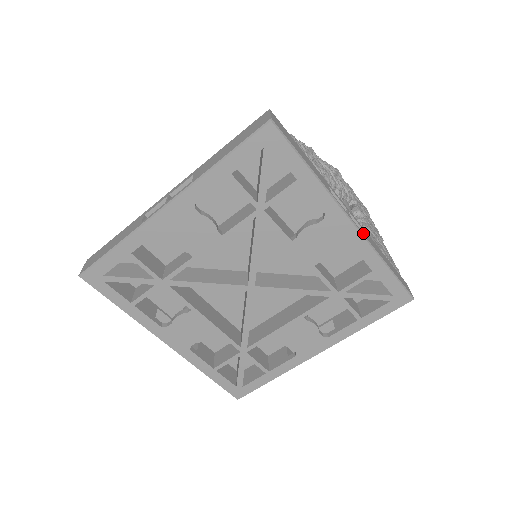
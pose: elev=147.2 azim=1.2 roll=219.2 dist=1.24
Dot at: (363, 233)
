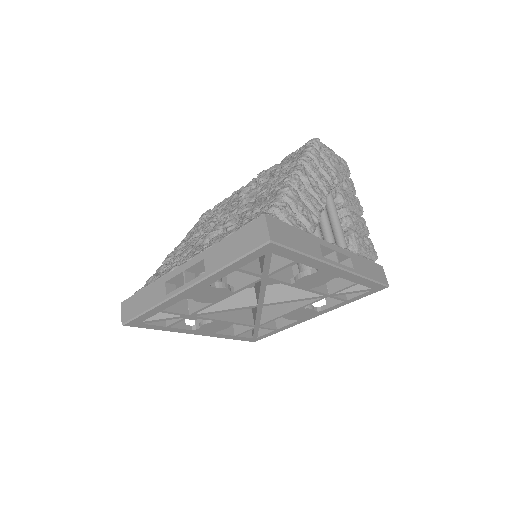
Dot at: (349, 267)
